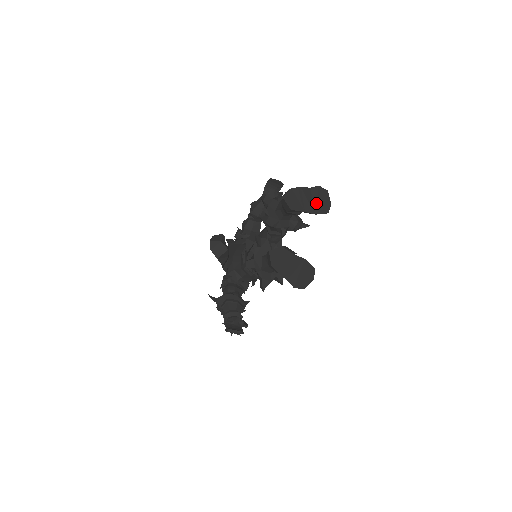
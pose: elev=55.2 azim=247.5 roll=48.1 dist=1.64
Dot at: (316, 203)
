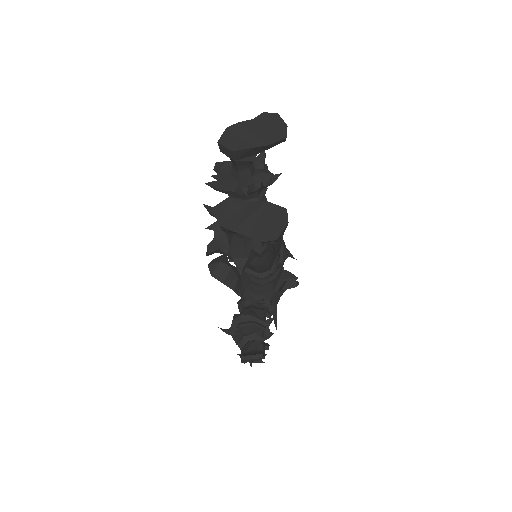
Dot at: (265, 132)
